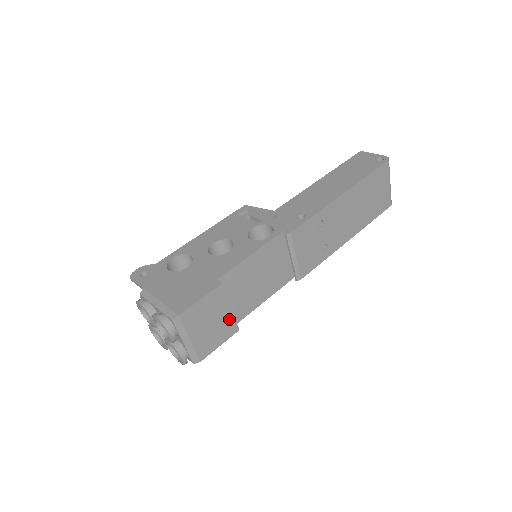
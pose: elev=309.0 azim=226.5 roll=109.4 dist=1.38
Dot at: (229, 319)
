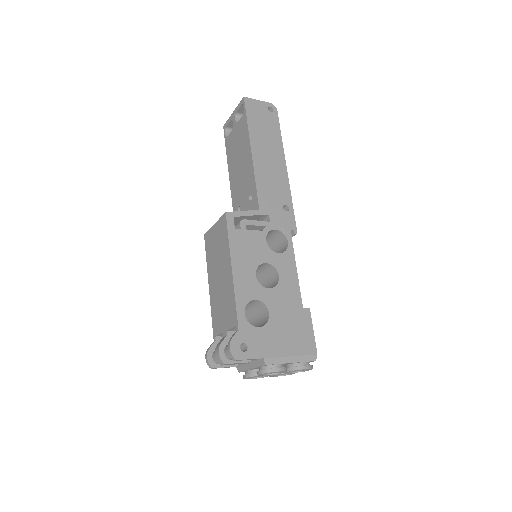
Dot at: occluded
